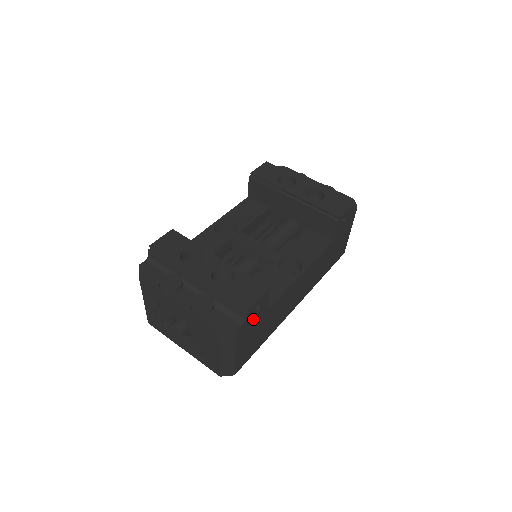
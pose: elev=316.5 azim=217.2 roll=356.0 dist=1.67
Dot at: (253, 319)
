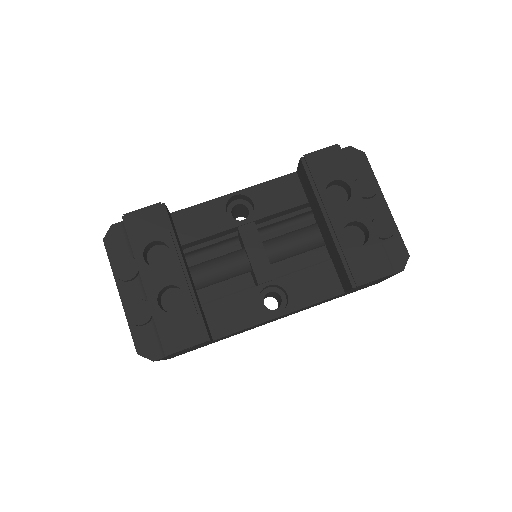
Dot at: (184, 350)
